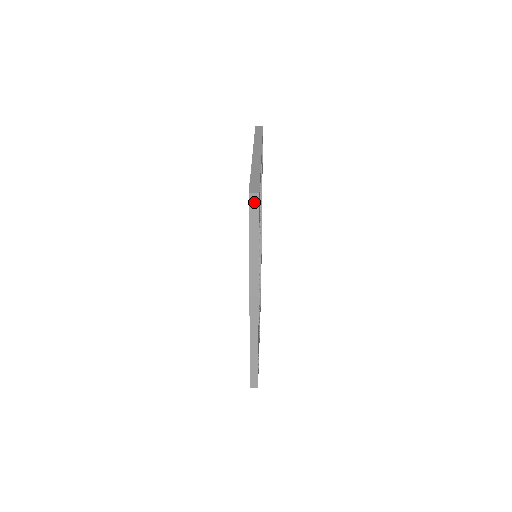
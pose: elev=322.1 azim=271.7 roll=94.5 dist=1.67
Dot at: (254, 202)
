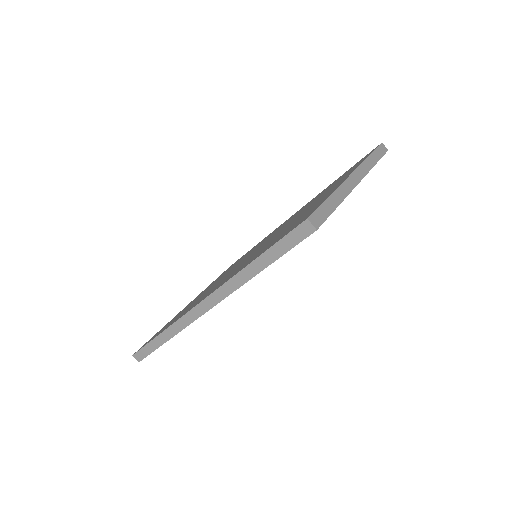
Dot at: (302, 232)
